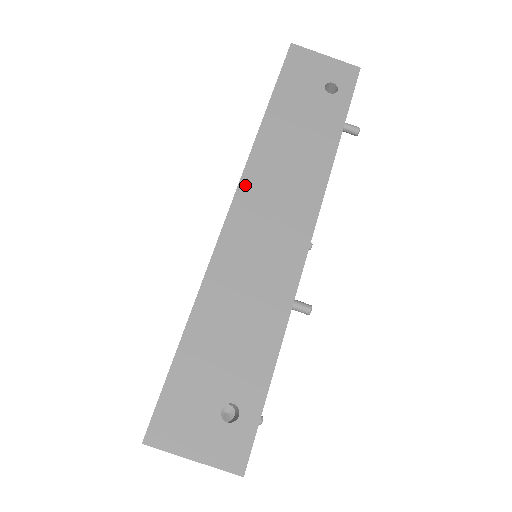
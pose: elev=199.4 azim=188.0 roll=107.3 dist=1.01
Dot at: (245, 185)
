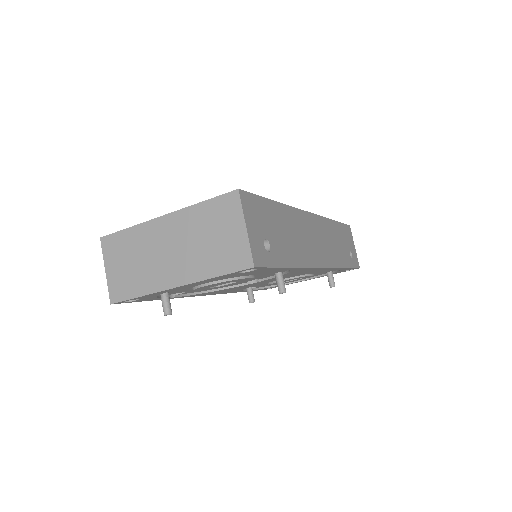
Dot at: (318, 219)
